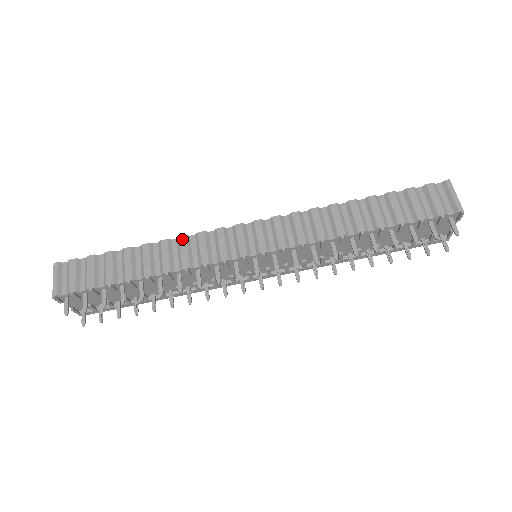
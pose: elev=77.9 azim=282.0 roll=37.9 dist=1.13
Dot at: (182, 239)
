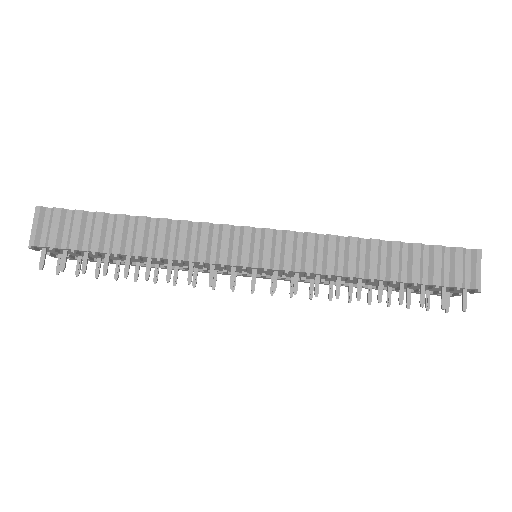
Dot at: (183, 224)
